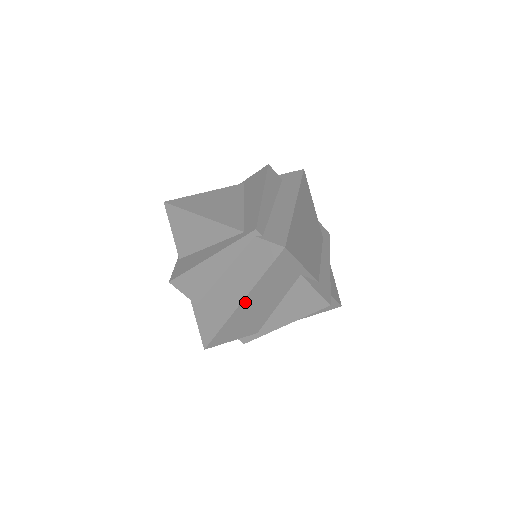
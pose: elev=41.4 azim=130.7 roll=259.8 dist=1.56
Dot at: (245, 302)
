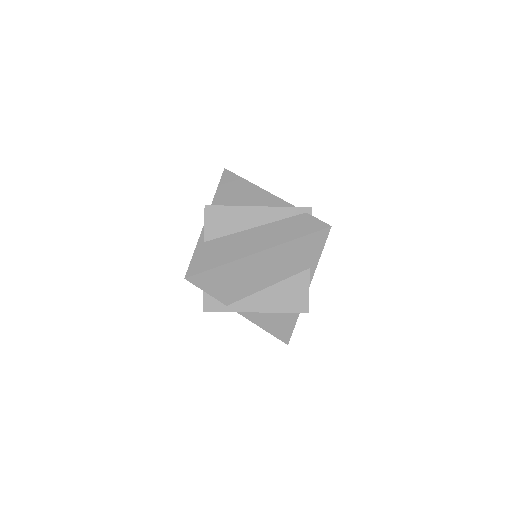
Dot at: (262, 254)
